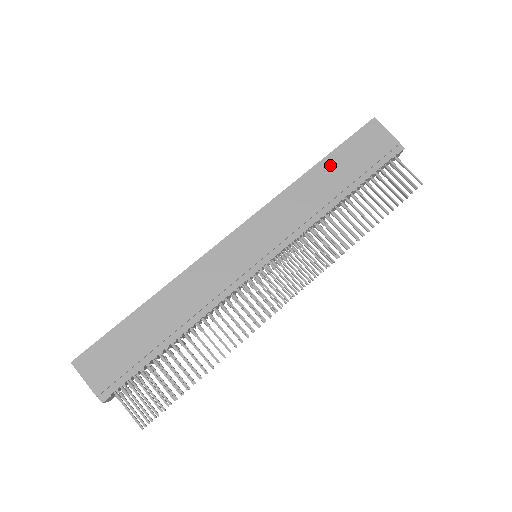
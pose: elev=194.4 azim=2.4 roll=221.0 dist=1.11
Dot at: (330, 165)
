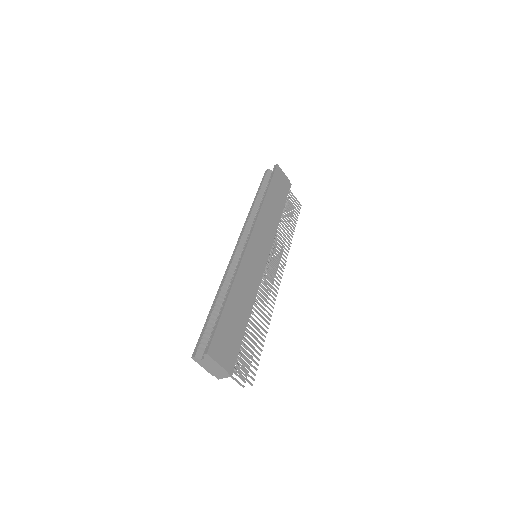
Dot at: (271, 194)
